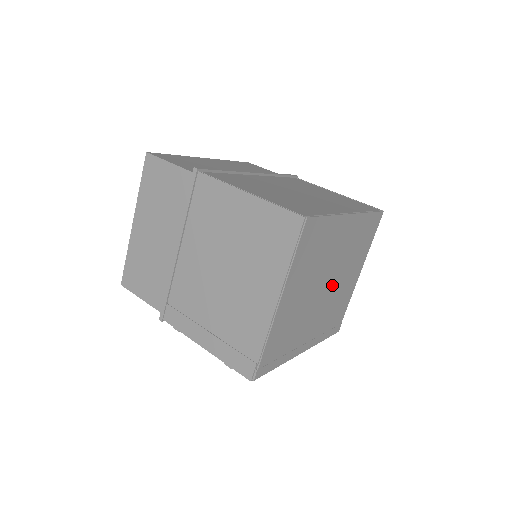
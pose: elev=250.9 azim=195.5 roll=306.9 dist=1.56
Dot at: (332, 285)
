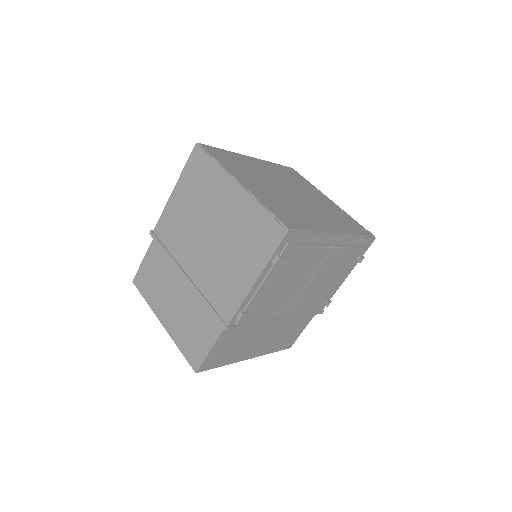
Dot at: (299, 195)
